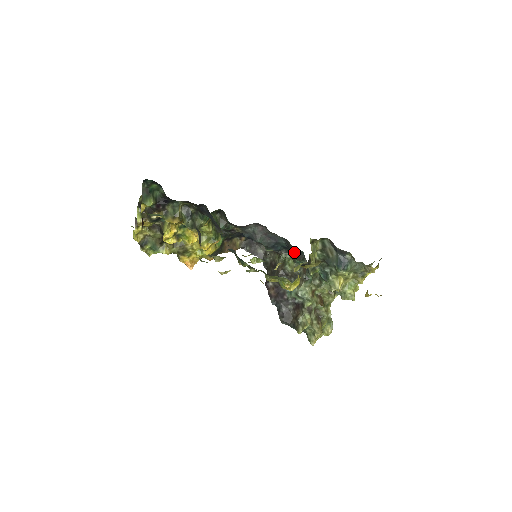
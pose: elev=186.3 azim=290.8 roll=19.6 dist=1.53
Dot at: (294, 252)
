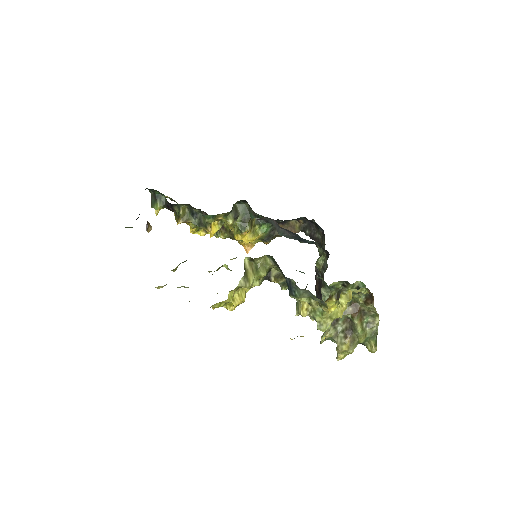
Dot at: (322, 248)
